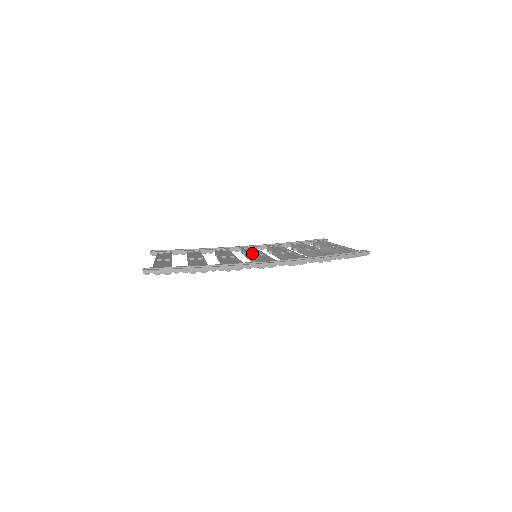
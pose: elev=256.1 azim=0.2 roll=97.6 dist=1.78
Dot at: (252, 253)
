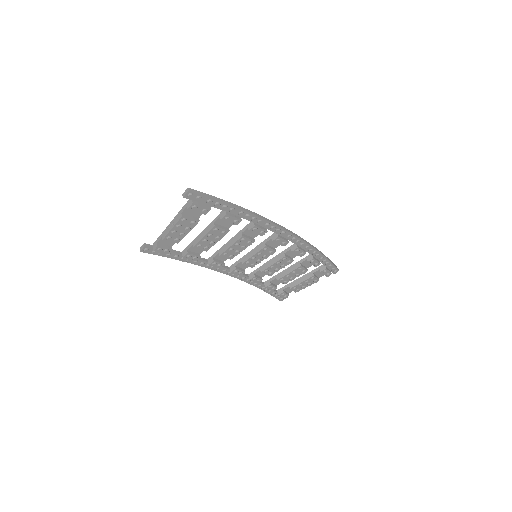
Dot at: occluded
